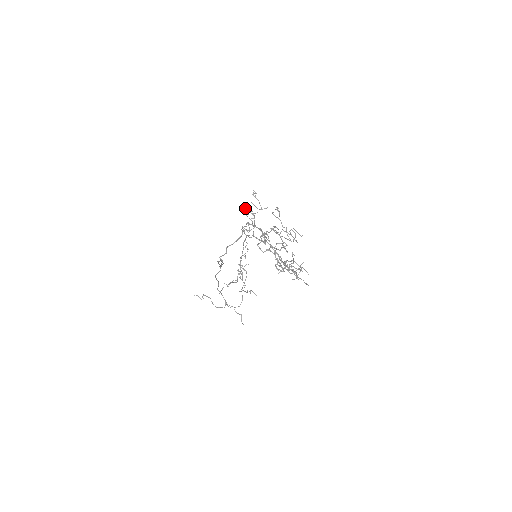
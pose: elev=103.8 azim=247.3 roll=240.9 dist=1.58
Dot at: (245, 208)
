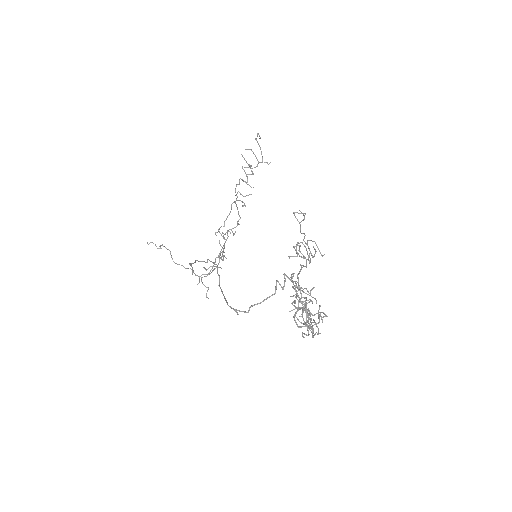
Dot at: (242, 156)
